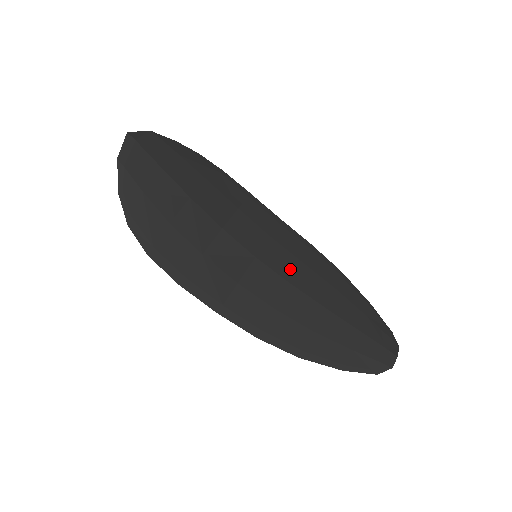
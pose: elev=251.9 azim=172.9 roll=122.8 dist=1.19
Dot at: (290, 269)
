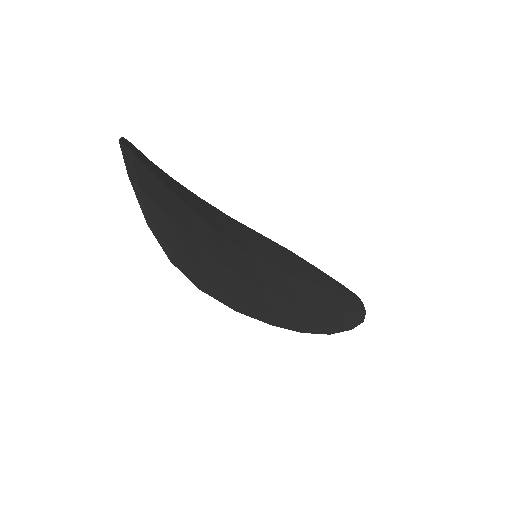
Dot at: (275, 260)
